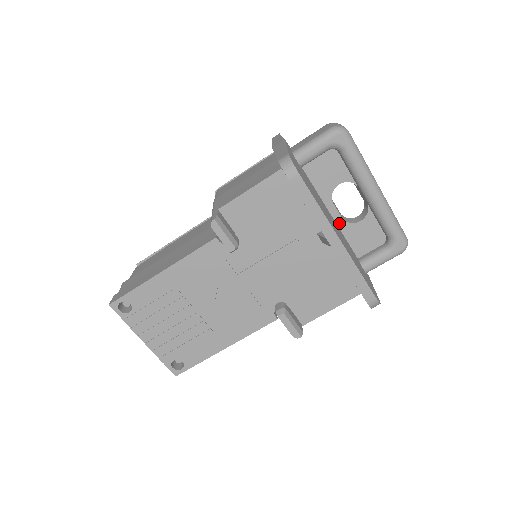
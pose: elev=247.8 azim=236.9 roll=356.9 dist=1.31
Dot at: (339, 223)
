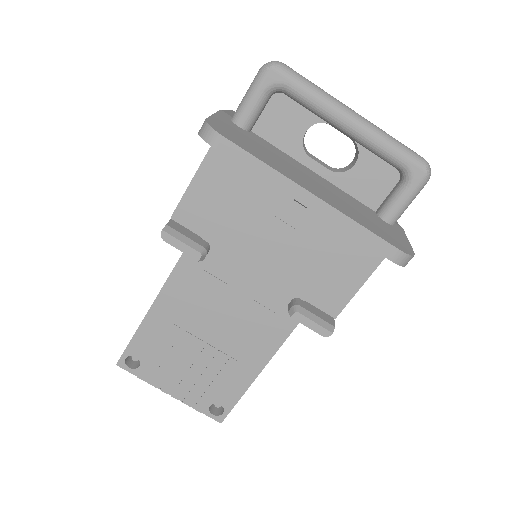
Dot at: (329, 178)
